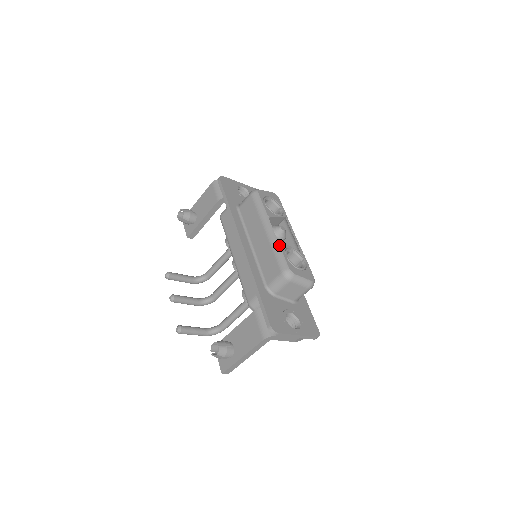
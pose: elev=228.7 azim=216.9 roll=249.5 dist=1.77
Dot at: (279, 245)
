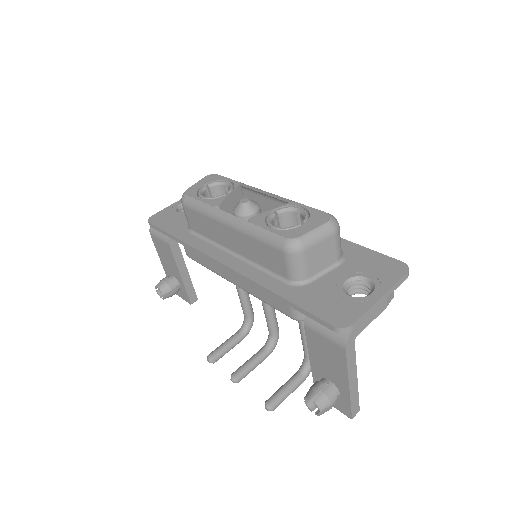
Dot at: (253, 225)
